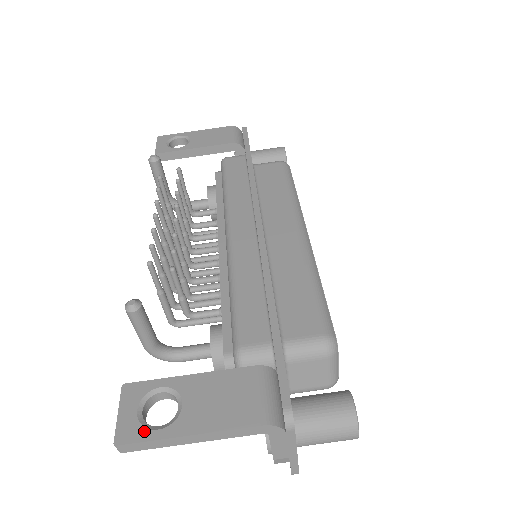
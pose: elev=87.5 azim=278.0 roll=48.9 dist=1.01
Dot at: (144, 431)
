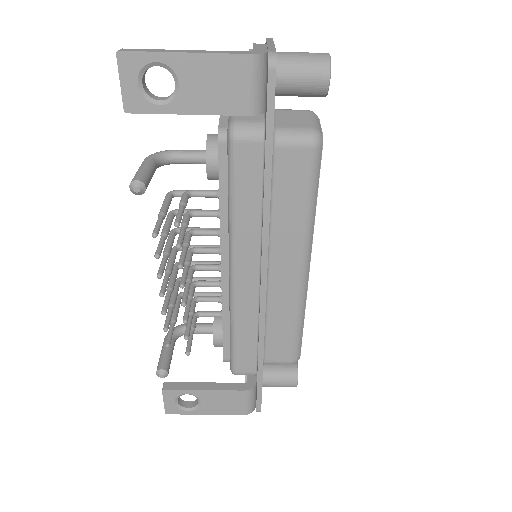
Dot at: (181, 411)
